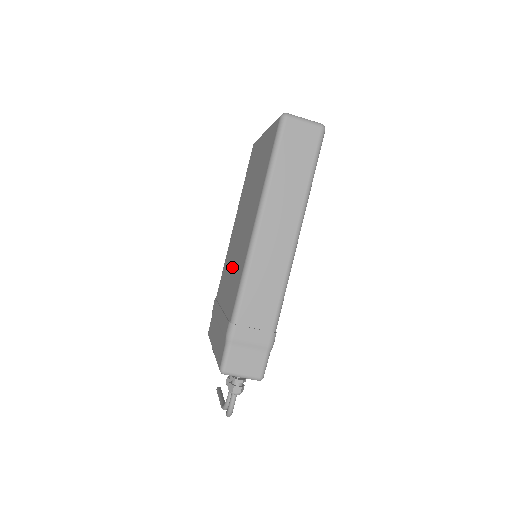
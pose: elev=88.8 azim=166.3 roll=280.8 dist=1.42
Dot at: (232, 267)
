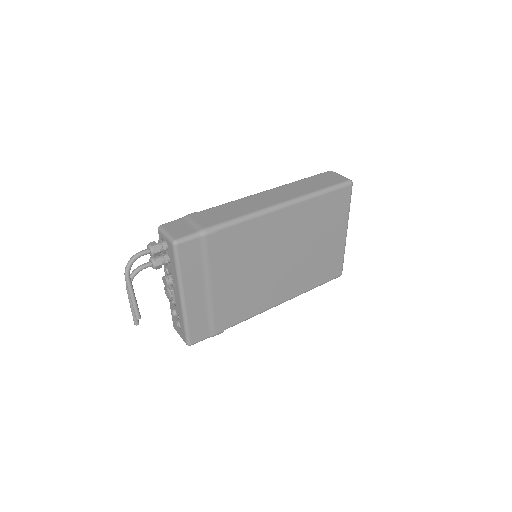
Dot at: occluded
